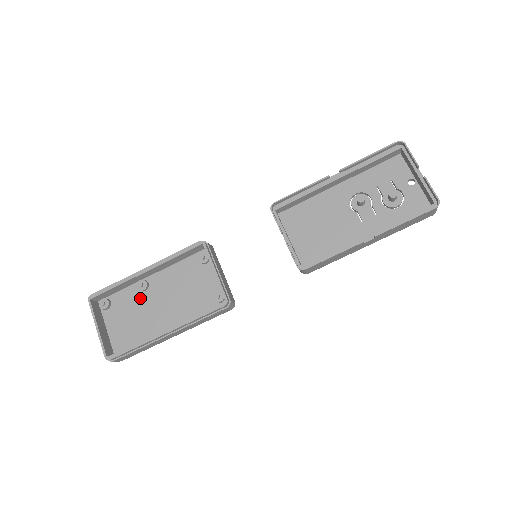
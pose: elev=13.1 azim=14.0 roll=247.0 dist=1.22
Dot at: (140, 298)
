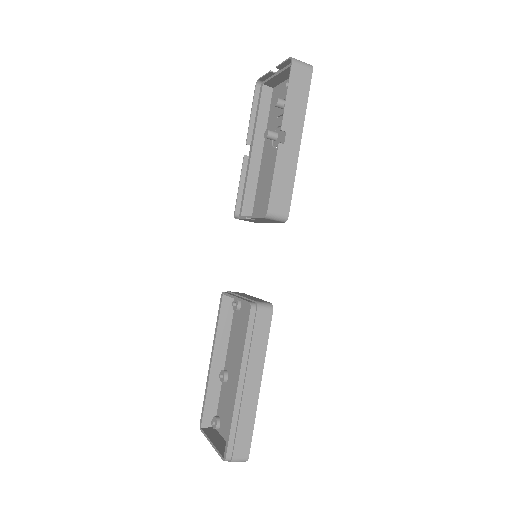
Dot at: (228, 388)
